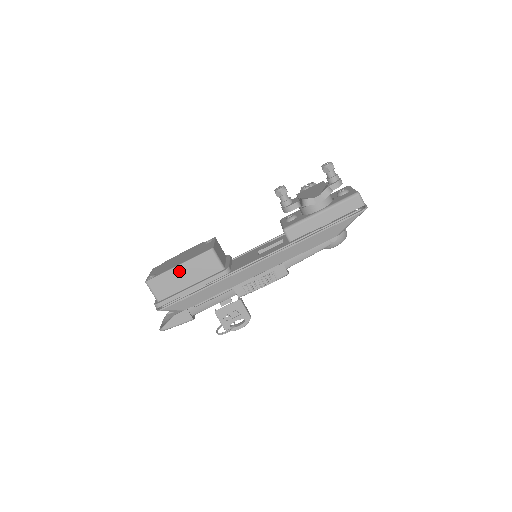
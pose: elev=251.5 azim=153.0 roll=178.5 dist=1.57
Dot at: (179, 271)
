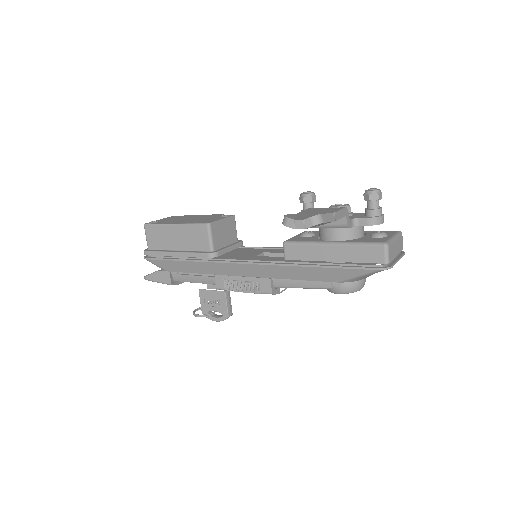
Dot at: (173, 230)
